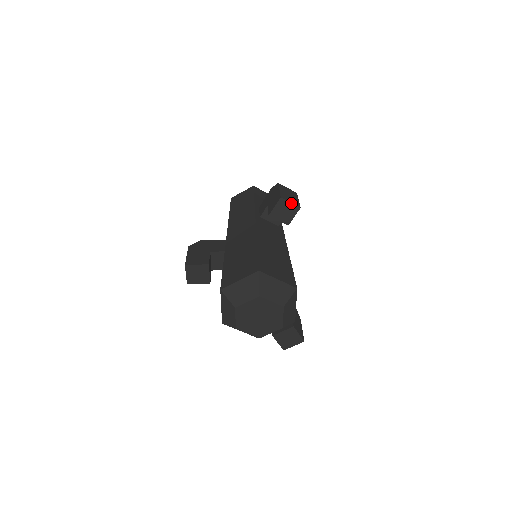
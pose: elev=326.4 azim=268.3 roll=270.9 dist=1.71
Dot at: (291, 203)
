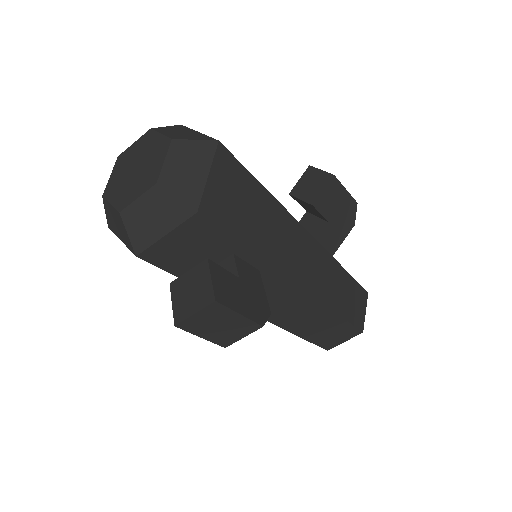
Dot at: (322, 171)
